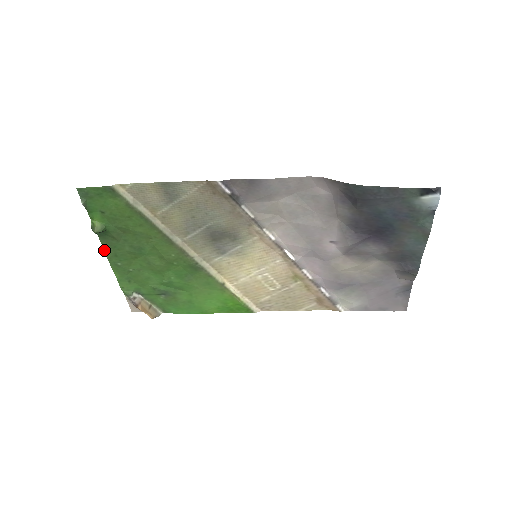
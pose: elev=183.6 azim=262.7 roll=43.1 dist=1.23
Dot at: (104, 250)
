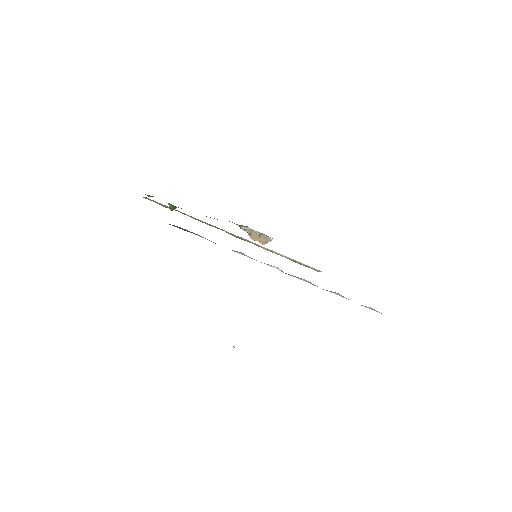
Dot at: occluded
